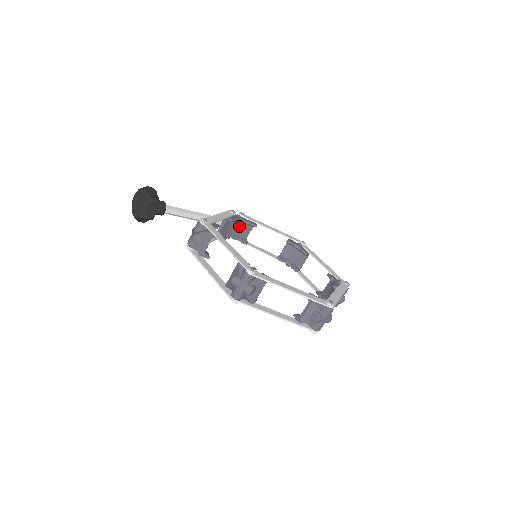
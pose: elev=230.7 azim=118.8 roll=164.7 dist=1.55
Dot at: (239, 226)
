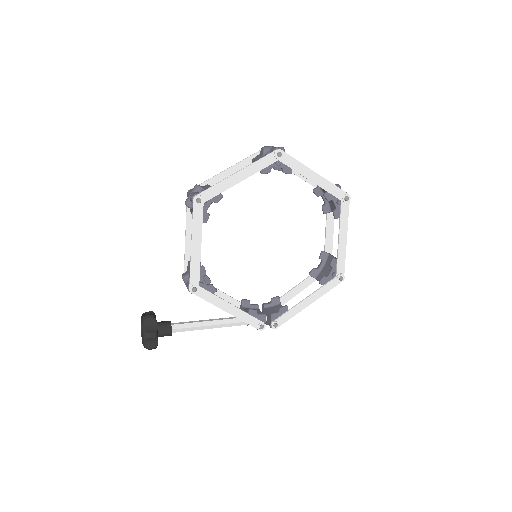
Dot at: (267, 310)
